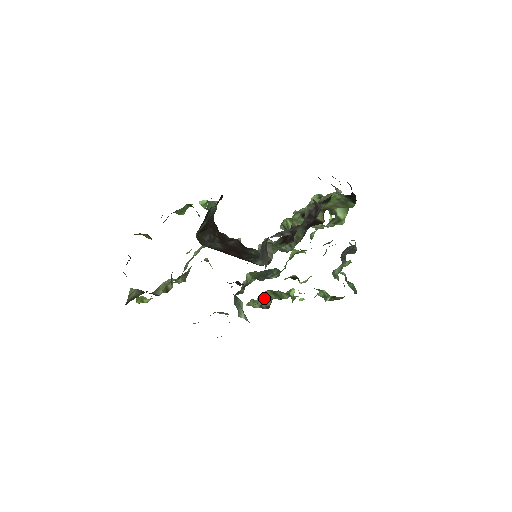
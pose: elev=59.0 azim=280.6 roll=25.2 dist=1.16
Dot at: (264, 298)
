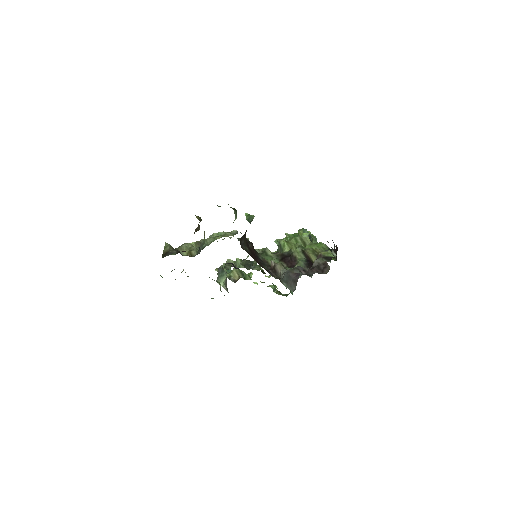
Dot at: (233, 273)
